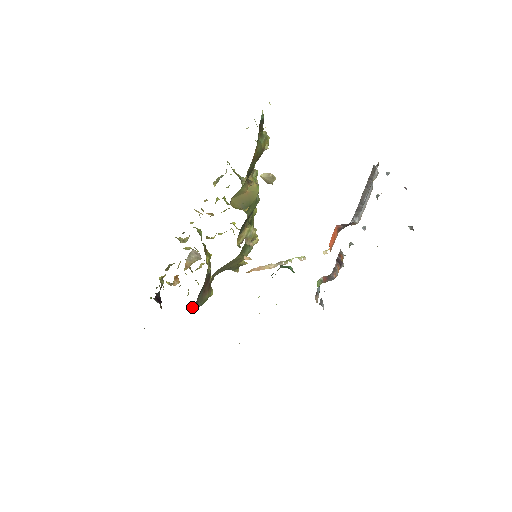
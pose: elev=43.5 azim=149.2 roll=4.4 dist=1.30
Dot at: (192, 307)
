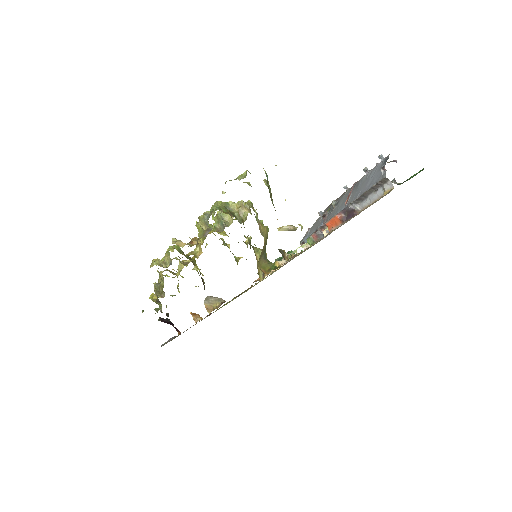
Dot at: occluded
